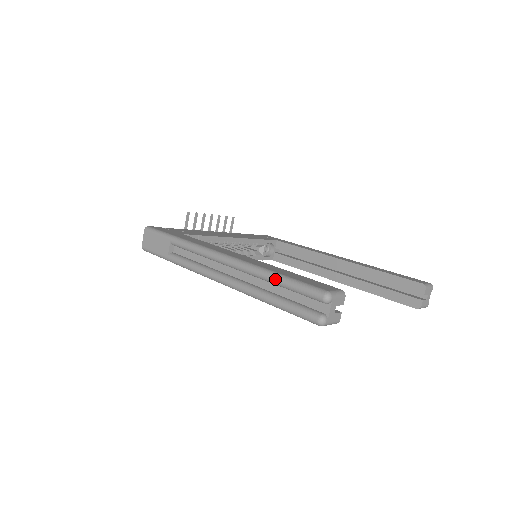
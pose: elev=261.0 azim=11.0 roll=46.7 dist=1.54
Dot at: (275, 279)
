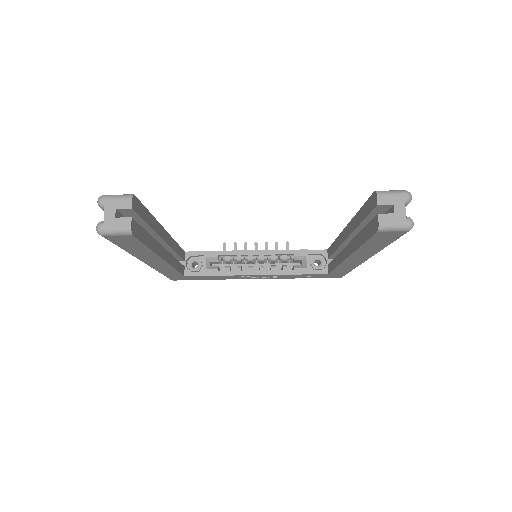
Dot at: occluded
